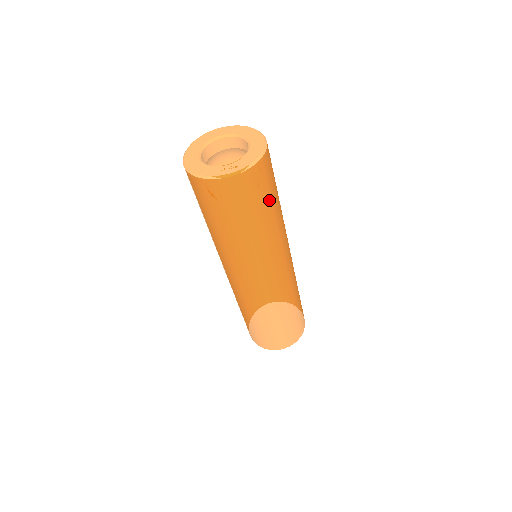
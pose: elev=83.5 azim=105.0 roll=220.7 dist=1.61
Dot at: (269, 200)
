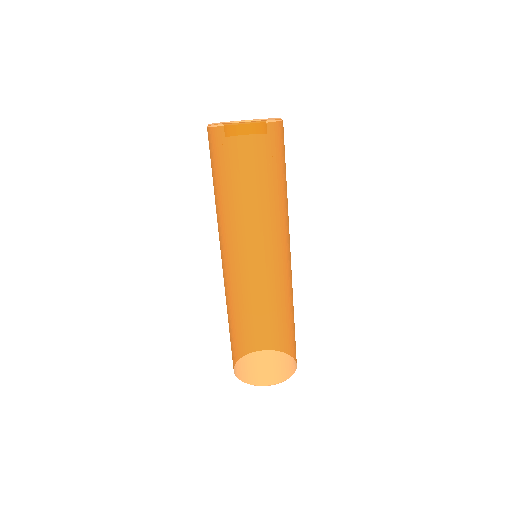
Dot at: (280, 169)
